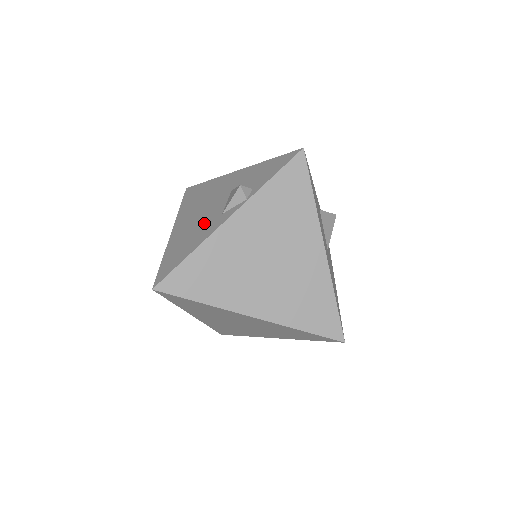
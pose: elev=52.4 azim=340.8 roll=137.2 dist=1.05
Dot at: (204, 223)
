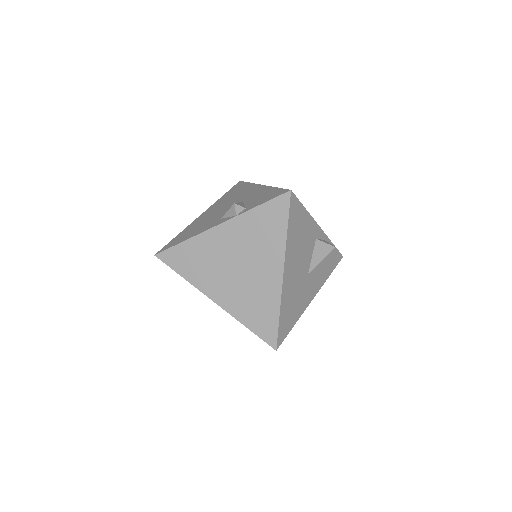
Dot at: (211, 220)
